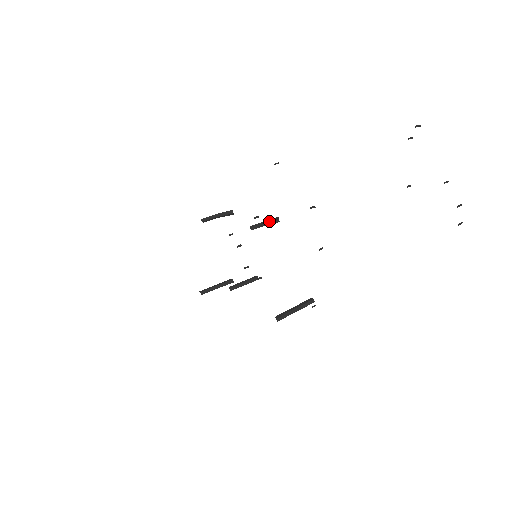
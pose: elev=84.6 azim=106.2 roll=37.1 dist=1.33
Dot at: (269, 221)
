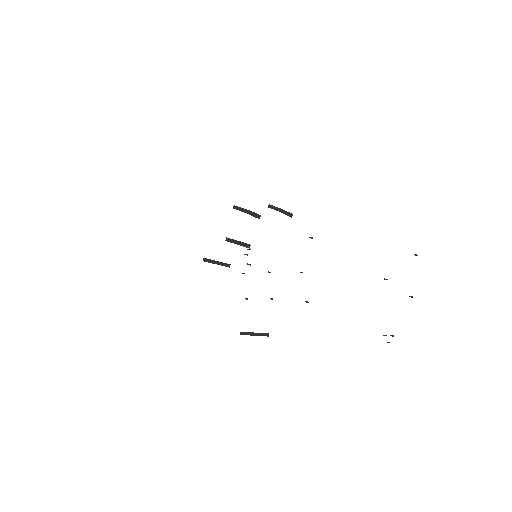
Dot at: (285, 212)
